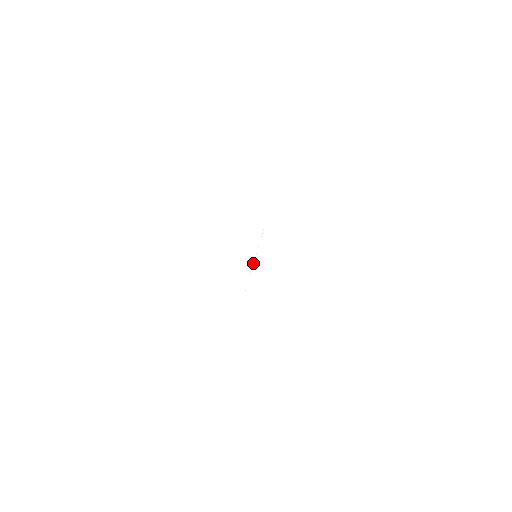
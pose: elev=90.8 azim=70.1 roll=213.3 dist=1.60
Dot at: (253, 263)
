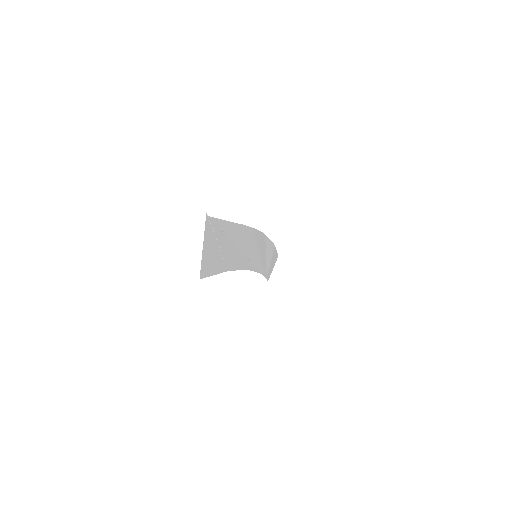
Dot at: (251, 257)
